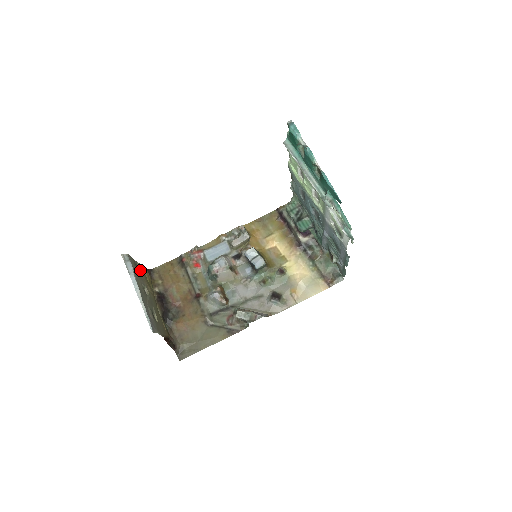
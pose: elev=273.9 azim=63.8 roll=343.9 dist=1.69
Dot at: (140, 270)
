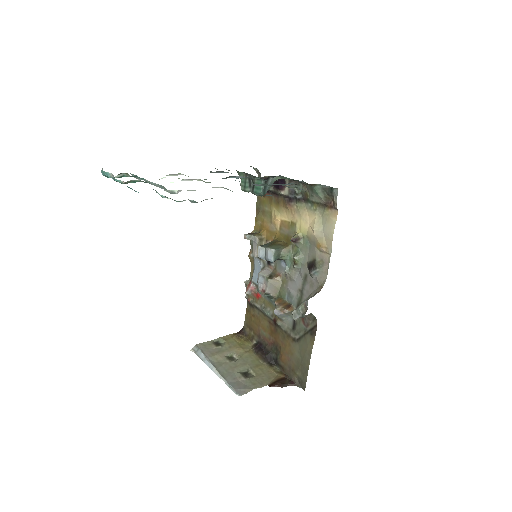
Dot at: (224, 342)
